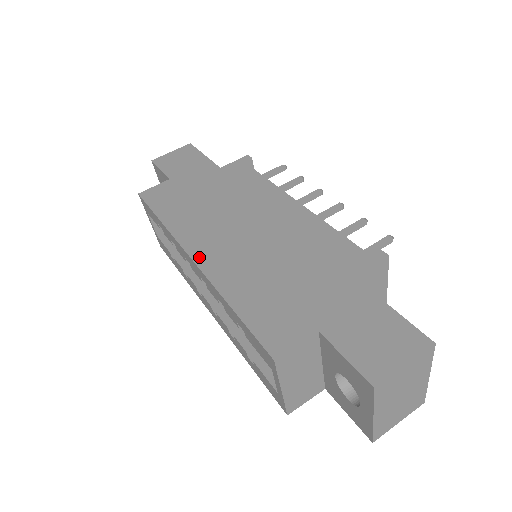
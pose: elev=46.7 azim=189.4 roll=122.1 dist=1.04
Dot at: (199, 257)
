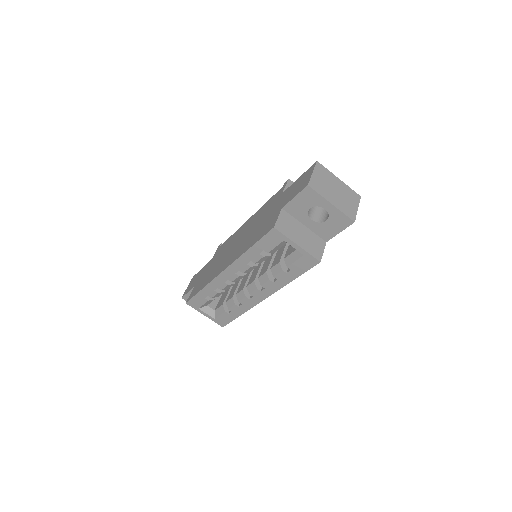
Dot at: (226, 266)
